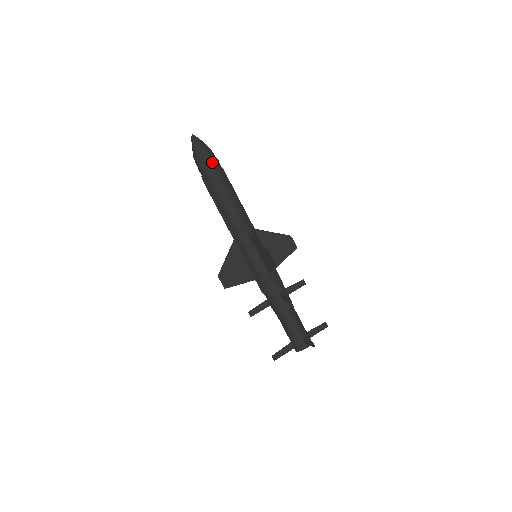
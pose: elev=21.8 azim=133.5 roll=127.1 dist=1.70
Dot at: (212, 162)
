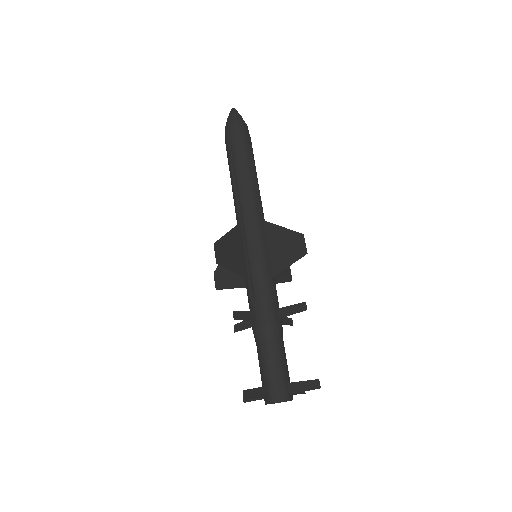
Dot at: (249, 137)
